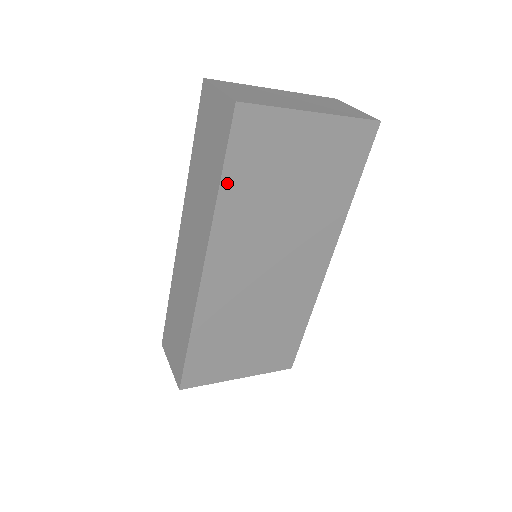
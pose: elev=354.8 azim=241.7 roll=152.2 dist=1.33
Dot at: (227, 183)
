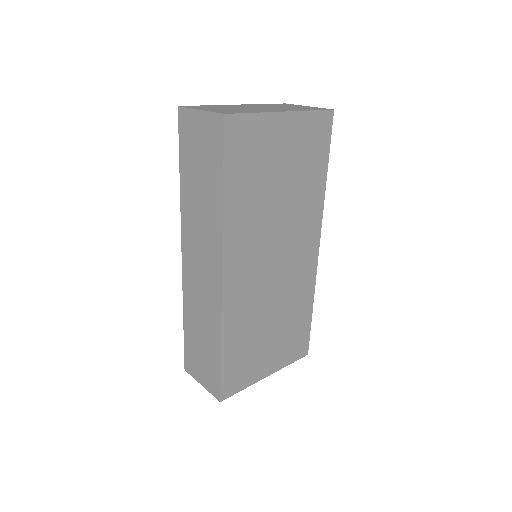
Dot at: (229, 189)
